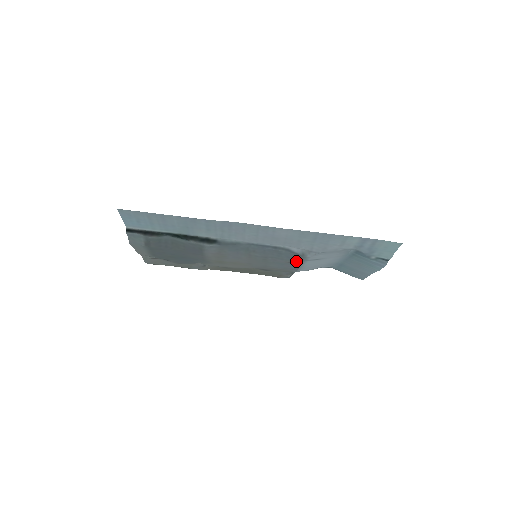
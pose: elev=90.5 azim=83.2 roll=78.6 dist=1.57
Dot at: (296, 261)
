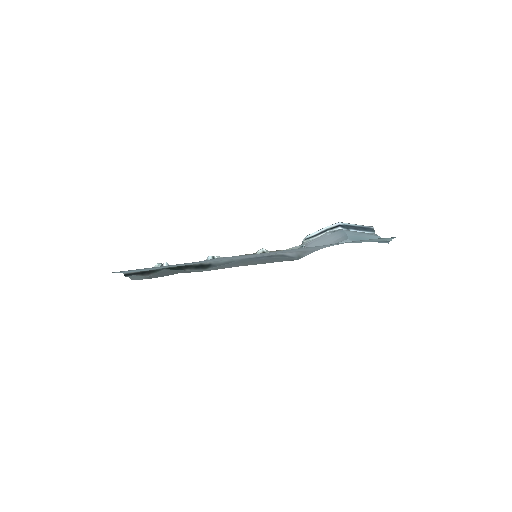
Dot at: (295, 259)
